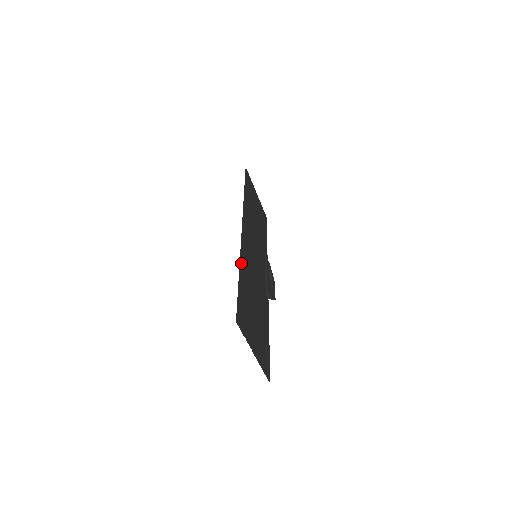
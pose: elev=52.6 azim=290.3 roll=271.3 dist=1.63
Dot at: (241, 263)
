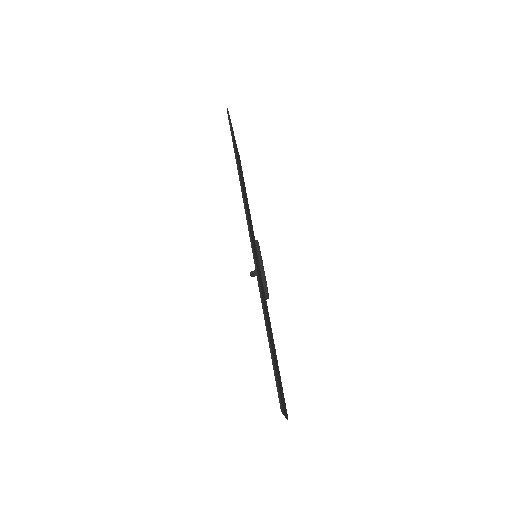
Dot at: occluded
